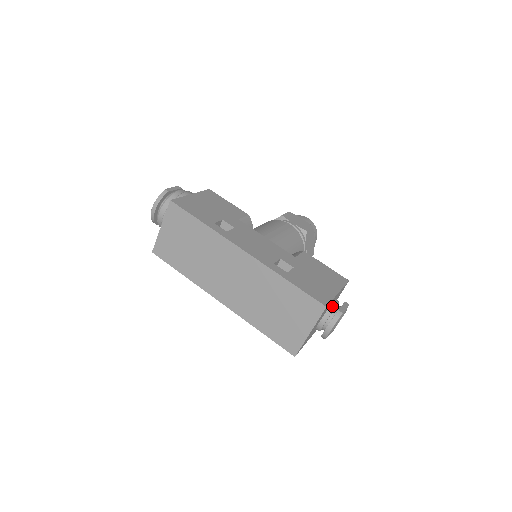
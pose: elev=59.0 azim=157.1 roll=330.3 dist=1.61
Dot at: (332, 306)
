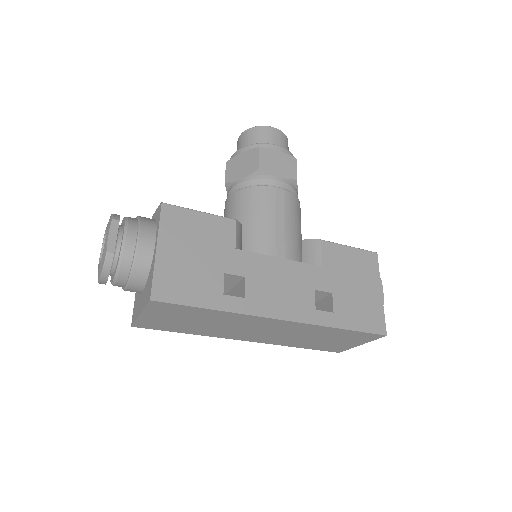
Dot at: occluded
